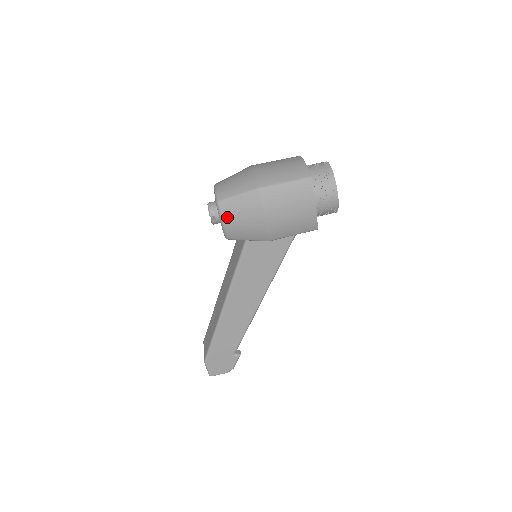
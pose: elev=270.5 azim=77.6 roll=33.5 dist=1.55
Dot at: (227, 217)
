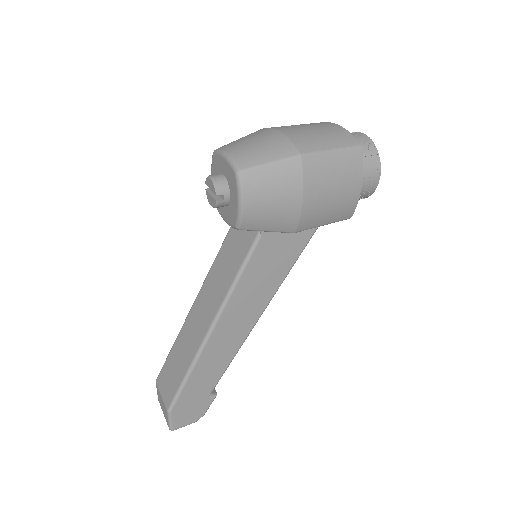
Dot at: (251, 195)
